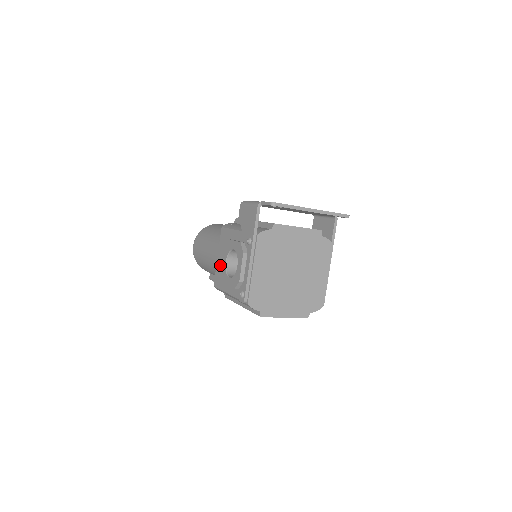
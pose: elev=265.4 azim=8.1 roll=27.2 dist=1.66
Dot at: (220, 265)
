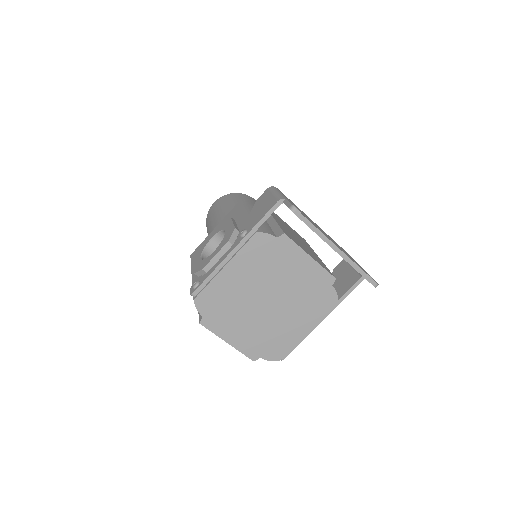
Dot at: occluded
